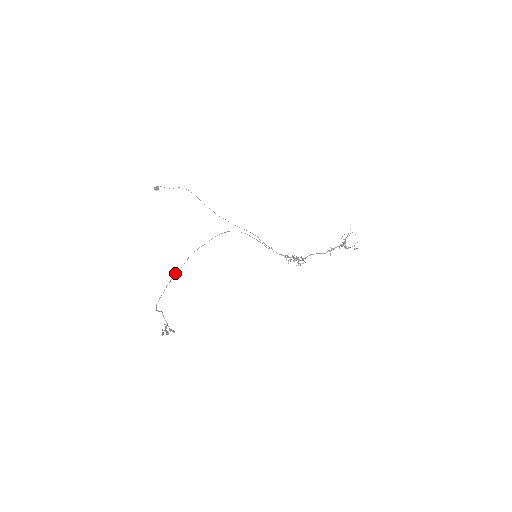
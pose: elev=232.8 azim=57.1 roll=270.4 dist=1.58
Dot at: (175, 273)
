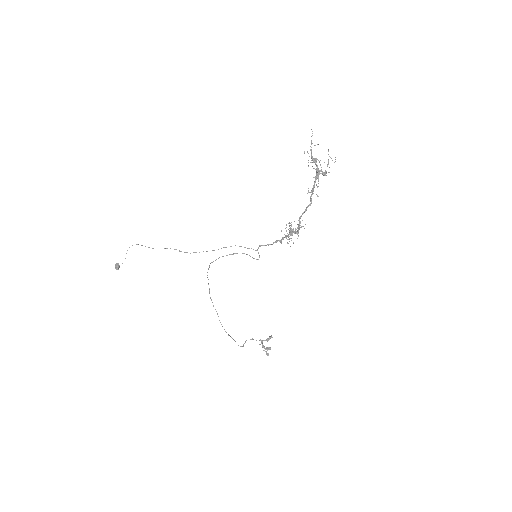
Dot at: occluded
